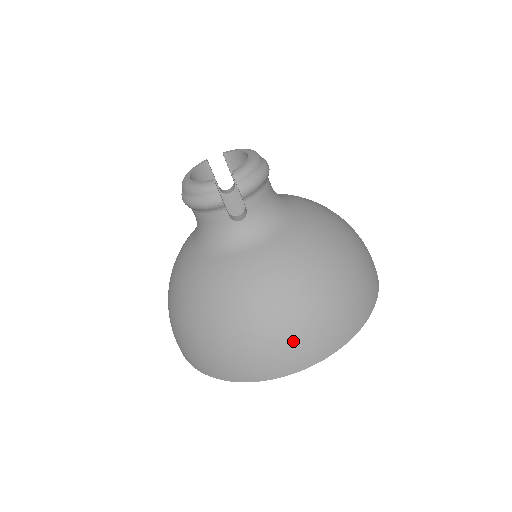
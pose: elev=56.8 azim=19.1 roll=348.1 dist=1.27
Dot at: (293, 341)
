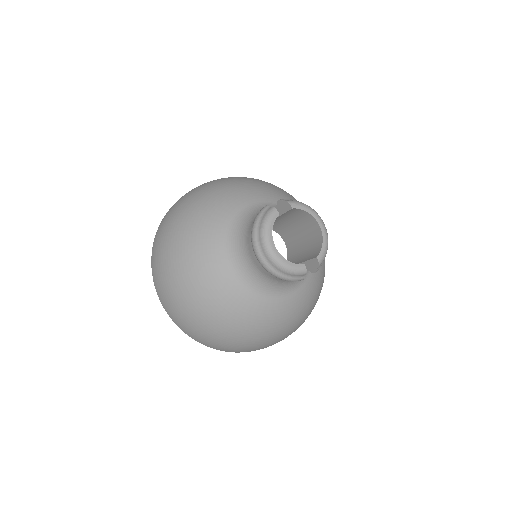
Dot at: occluded
